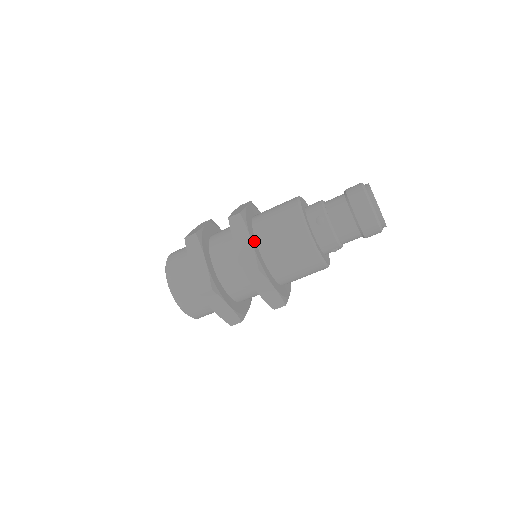
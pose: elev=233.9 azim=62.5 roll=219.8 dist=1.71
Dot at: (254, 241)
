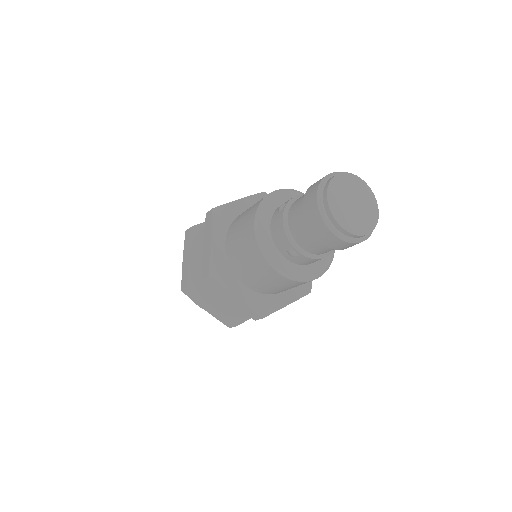
Dot at: (241, 288)
